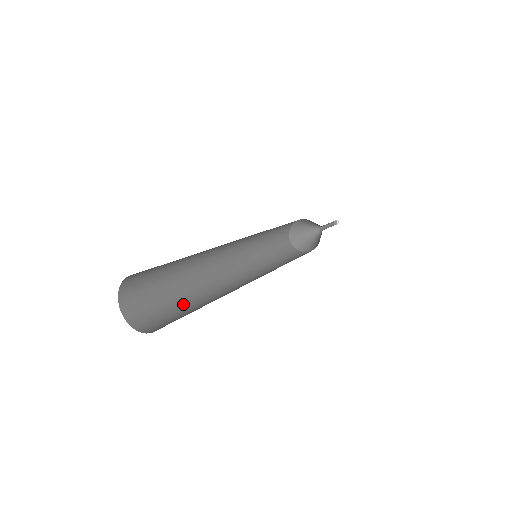
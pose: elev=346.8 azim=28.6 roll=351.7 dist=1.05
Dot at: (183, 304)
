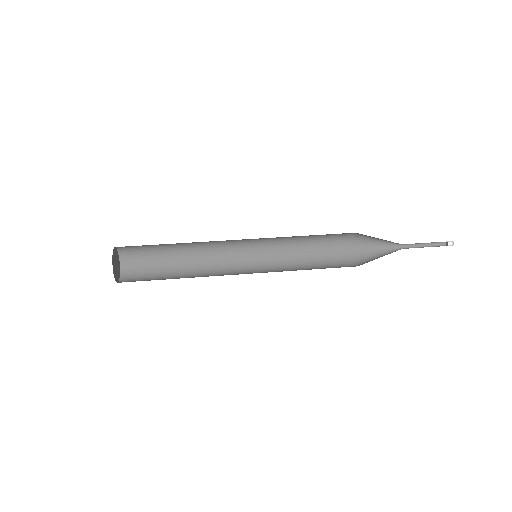
Dot at: (167, 267)
